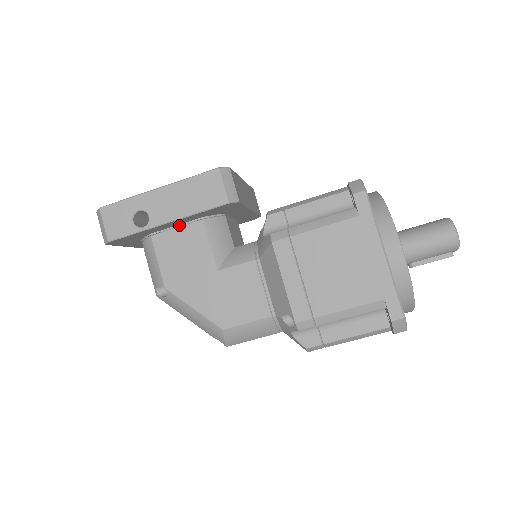
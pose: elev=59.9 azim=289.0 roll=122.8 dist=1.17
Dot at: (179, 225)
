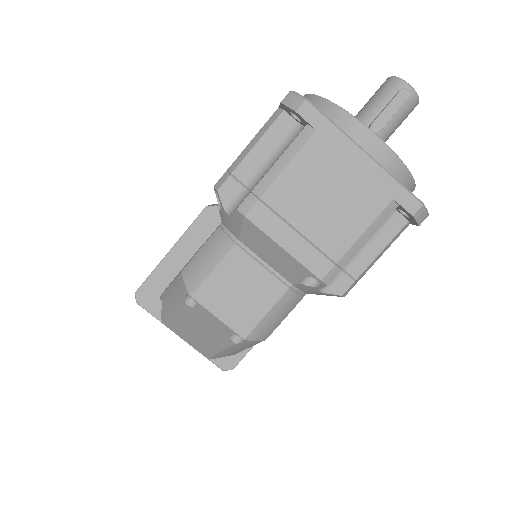
Dot at: occluded
